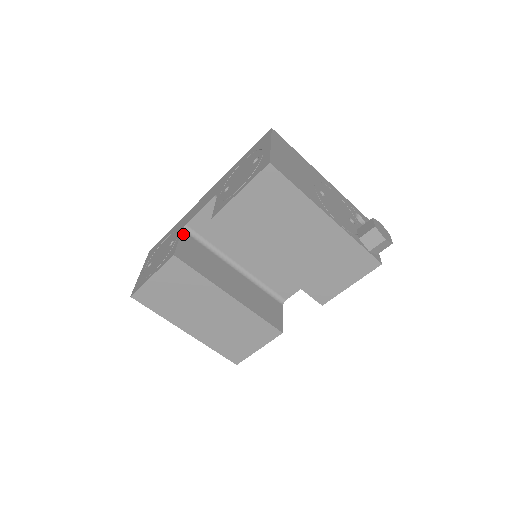
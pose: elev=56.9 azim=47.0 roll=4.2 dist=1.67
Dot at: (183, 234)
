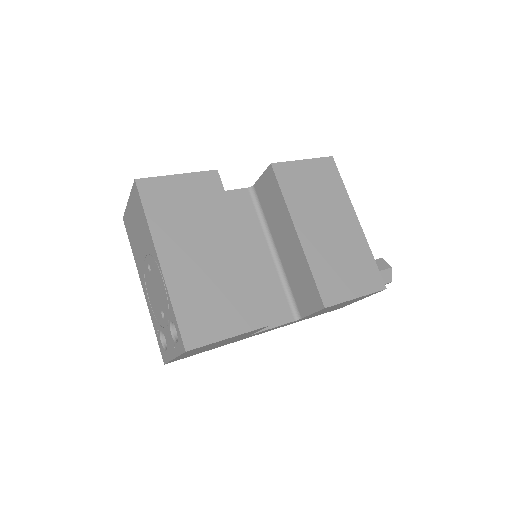
Dot at: occluded
